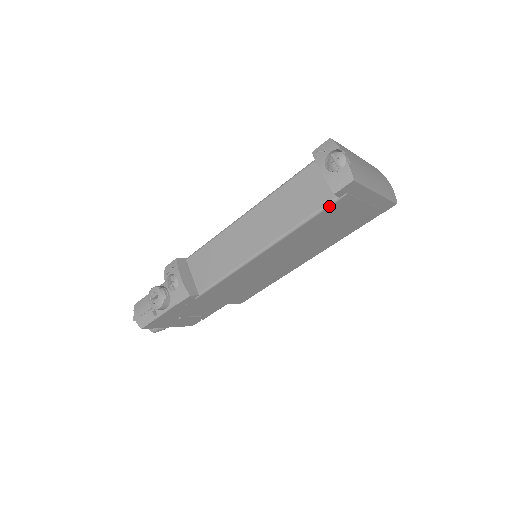
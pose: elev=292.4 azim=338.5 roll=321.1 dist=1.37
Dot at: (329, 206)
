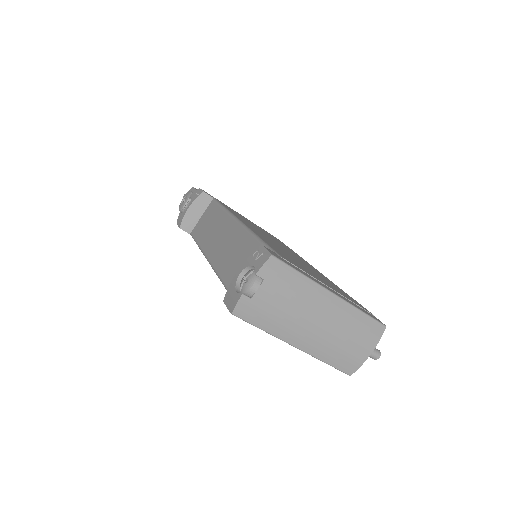
Dot at: occluded
